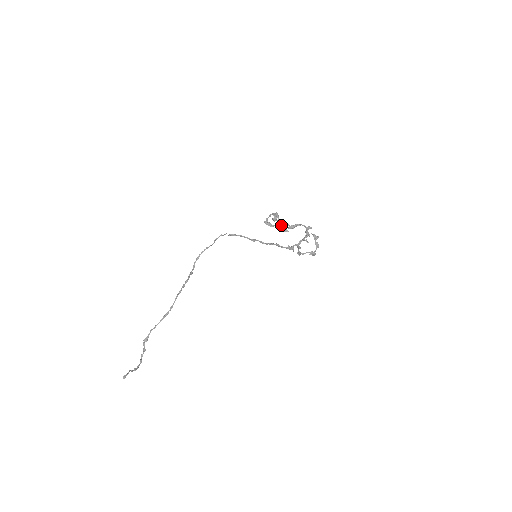
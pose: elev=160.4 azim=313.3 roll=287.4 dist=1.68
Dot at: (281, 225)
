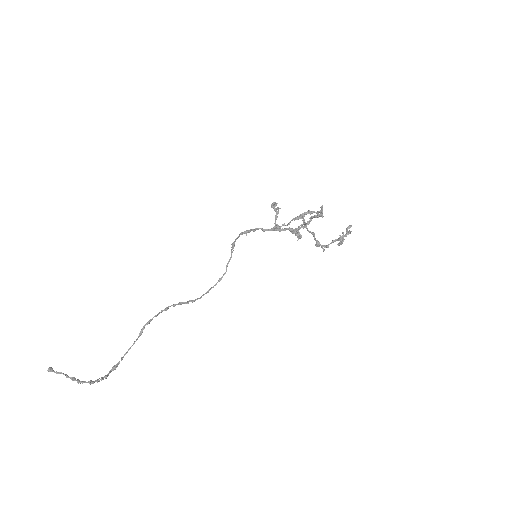
Dot at: occluded
